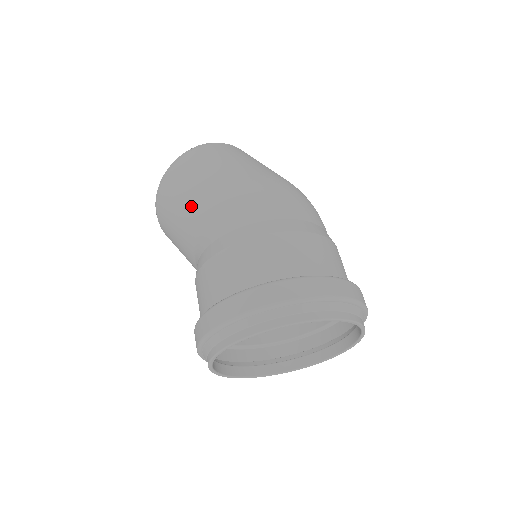
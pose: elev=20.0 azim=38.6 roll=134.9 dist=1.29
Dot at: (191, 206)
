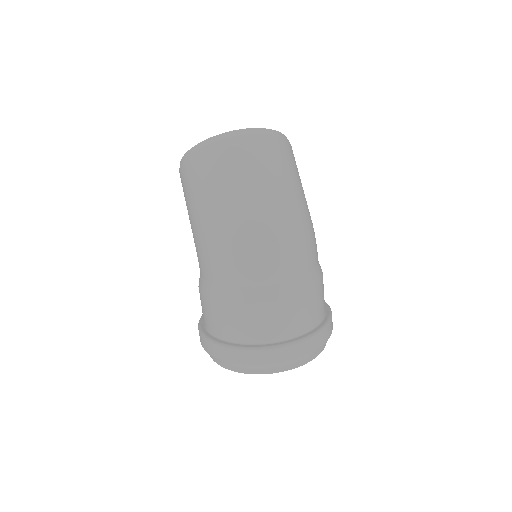
Dot at: occluded
